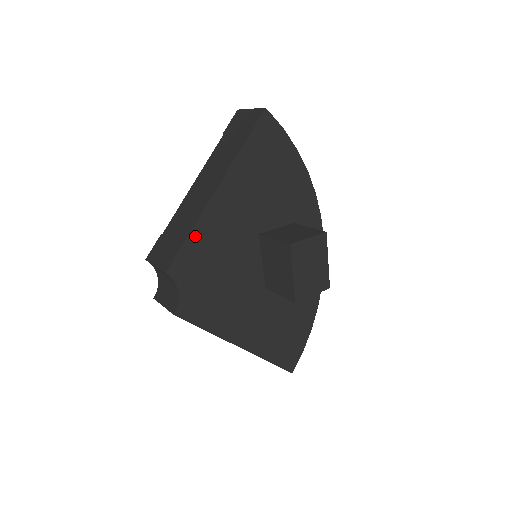
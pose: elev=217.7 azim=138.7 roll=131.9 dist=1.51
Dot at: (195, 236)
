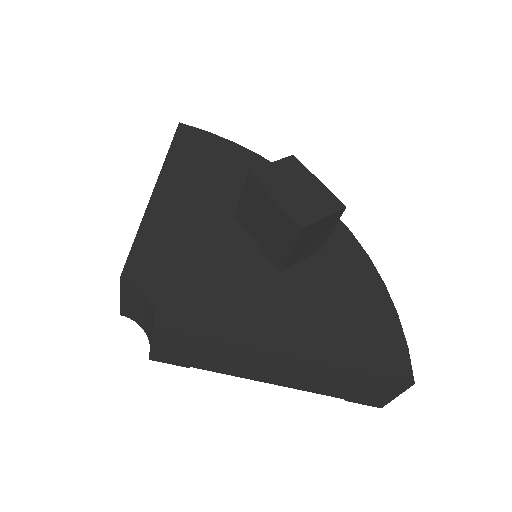
Dot at: (146, 234)
